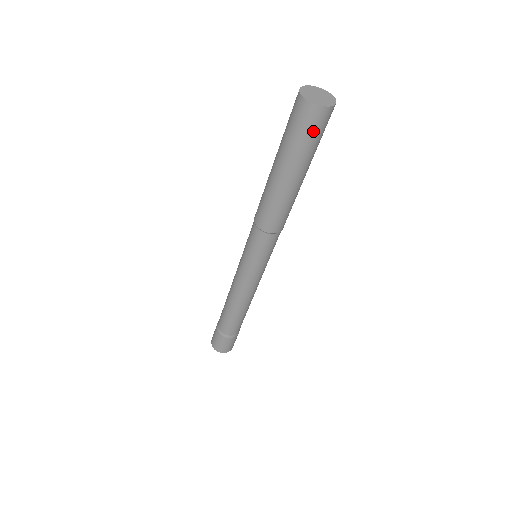
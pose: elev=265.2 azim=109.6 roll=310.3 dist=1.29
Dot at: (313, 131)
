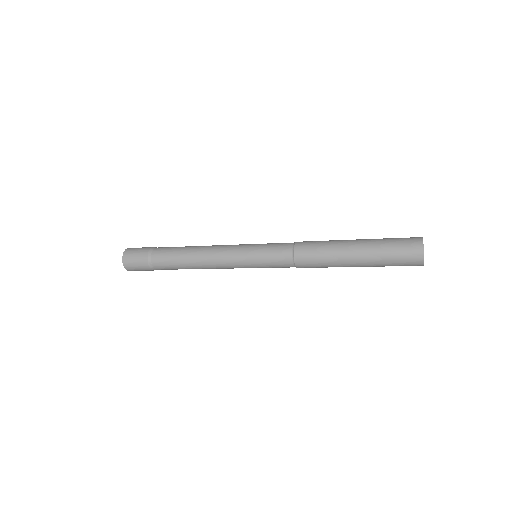
Dot at: (402, 263)
